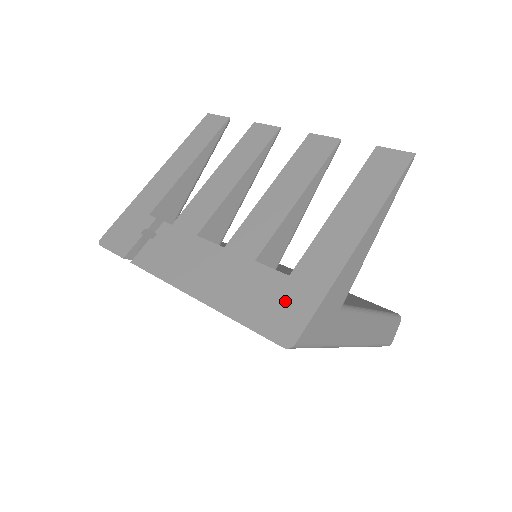
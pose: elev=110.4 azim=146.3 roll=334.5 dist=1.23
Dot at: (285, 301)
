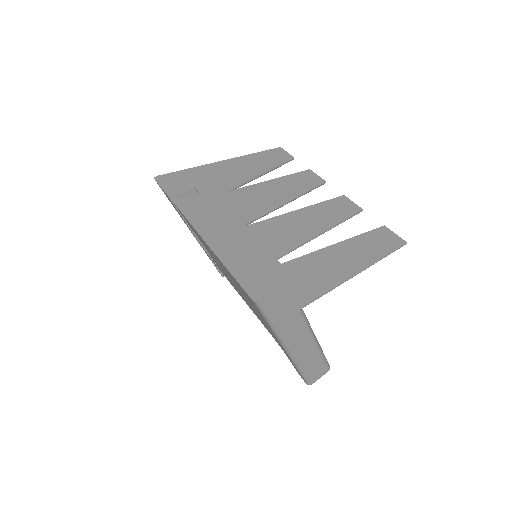
Dot at: (269, 276)
